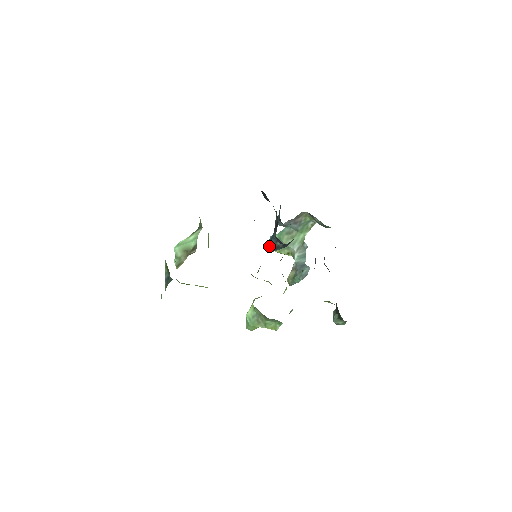
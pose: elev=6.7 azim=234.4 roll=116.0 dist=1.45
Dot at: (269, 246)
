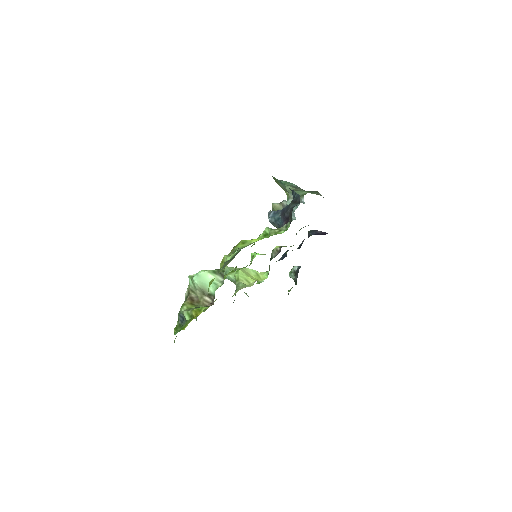
Dot at: (271, 223)
